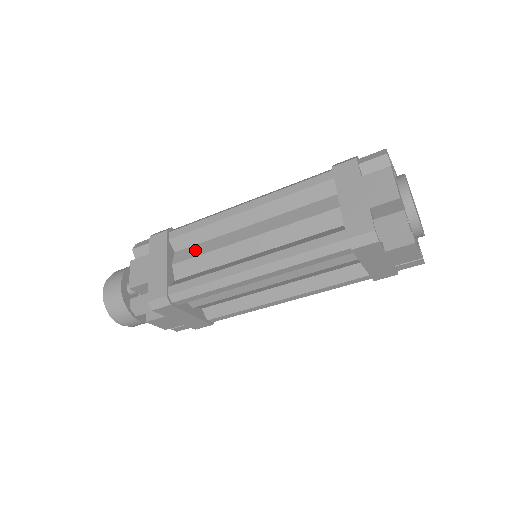
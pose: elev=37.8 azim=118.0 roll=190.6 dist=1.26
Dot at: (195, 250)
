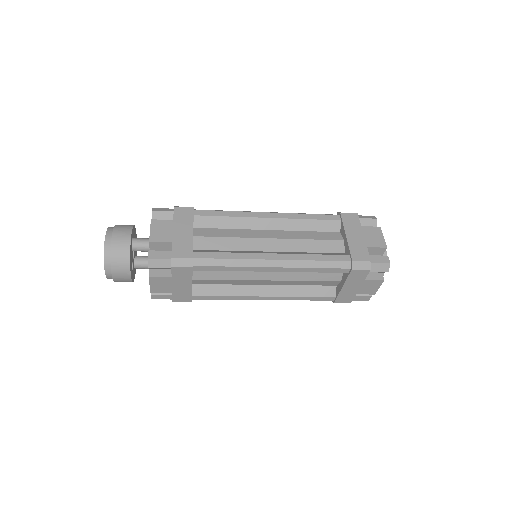
Dot at: (217, 232)
